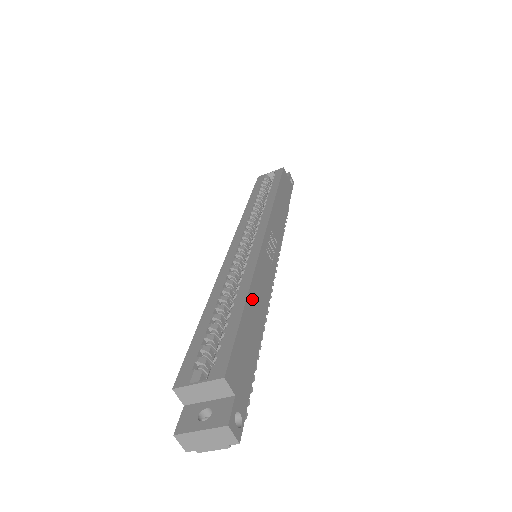
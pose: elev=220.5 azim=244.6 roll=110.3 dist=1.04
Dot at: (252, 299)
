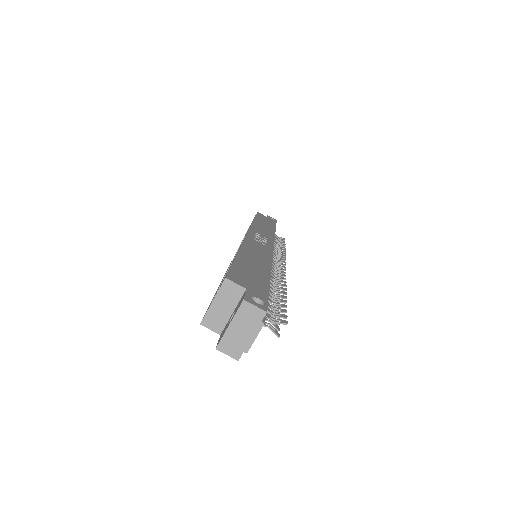
Dot at: (246, 254)
